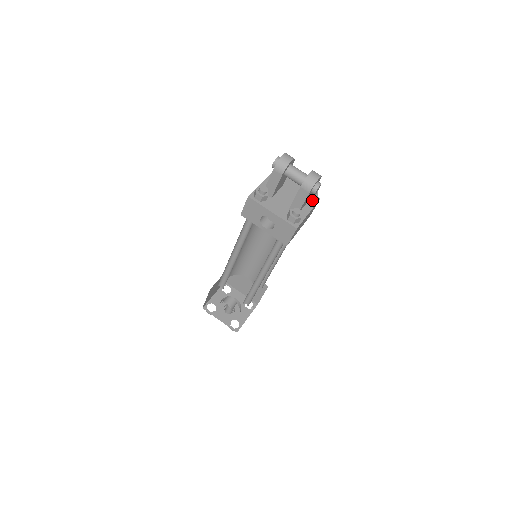
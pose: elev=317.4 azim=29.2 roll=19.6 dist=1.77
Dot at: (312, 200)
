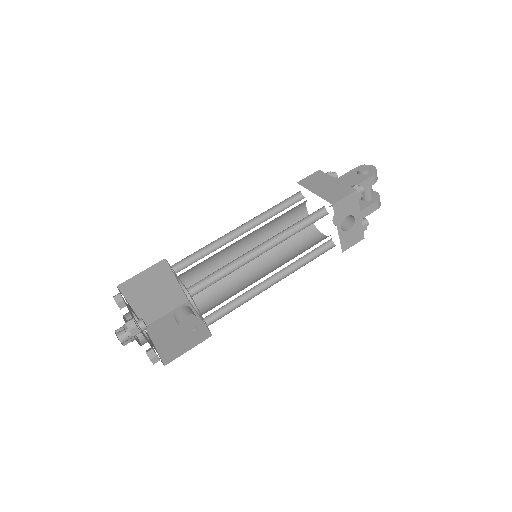
Dot at: occluded
